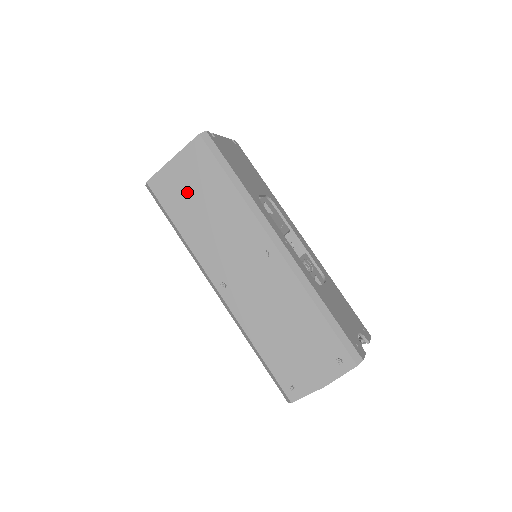
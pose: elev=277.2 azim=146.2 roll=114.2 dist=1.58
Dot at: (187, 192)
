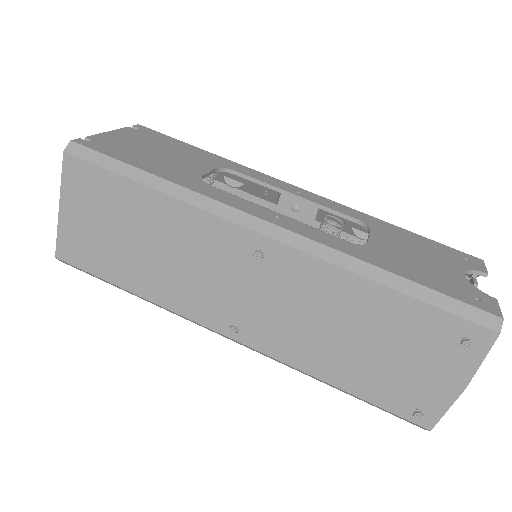
Dot at: (106, 238)
